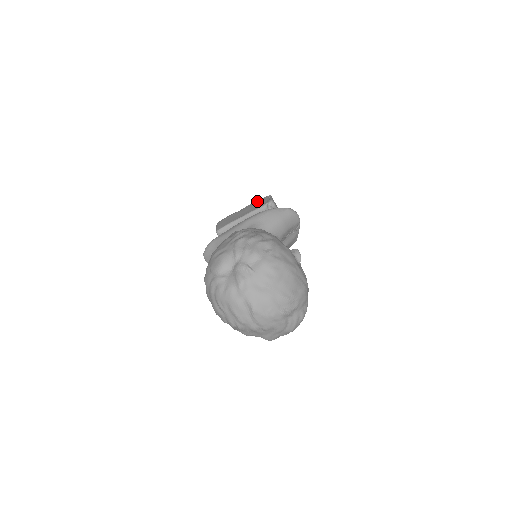
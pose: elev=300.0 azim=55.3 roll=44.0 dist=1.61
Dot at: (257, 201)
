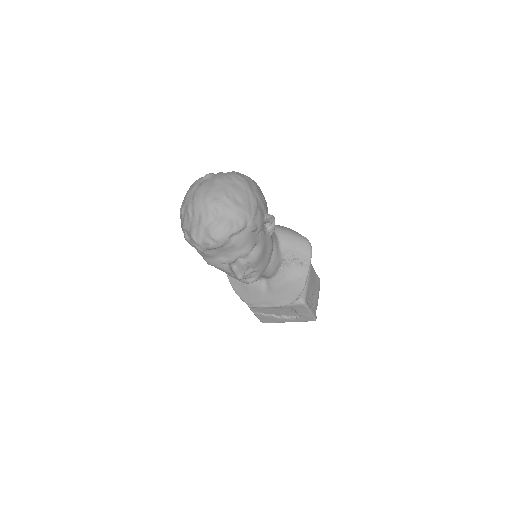
Dot at: occluded
